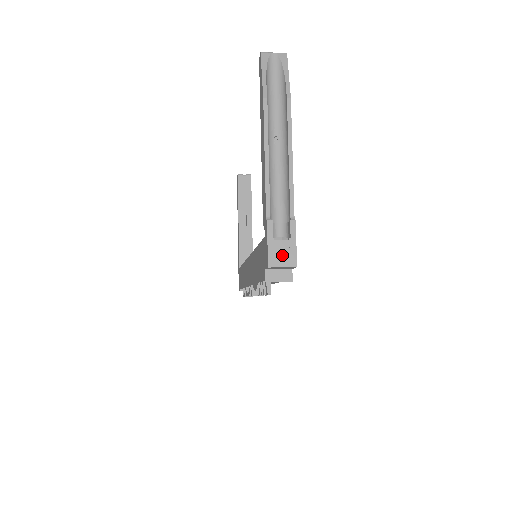
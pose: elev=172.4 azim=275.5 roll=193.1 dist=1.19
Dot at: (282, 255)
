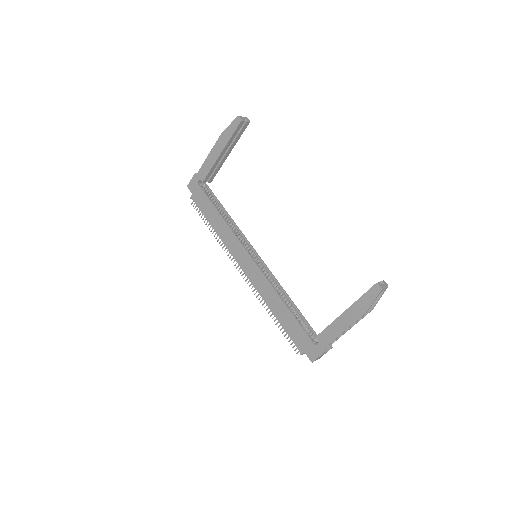
Dot at: occluded
